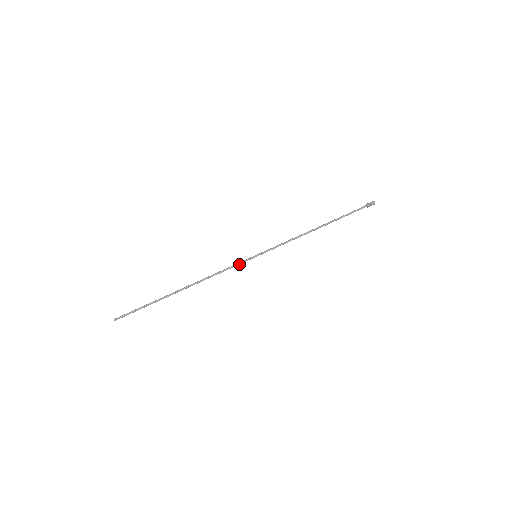
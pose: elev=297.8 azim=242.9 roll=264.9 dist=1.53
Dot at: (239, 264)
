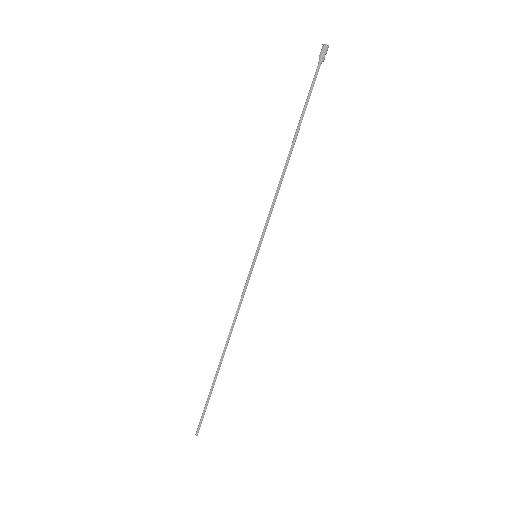
Dot at: (248, 281)
